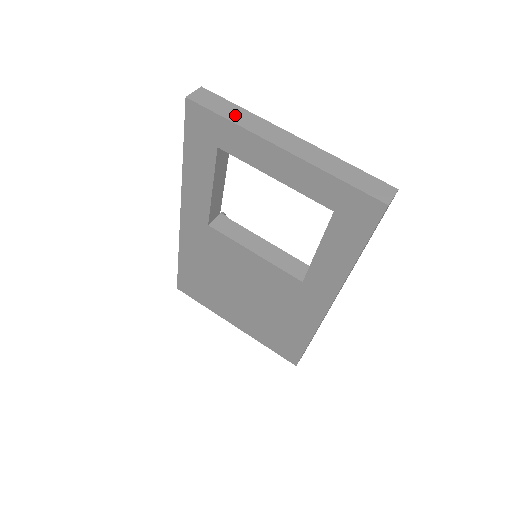
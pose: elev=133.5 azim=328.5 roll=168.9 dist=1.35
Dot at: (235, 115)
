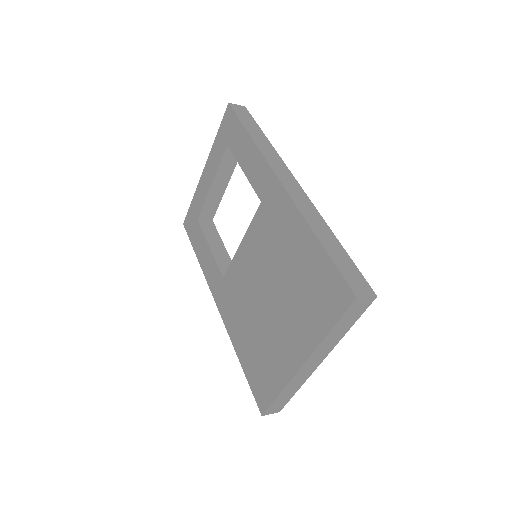
Dot at: occluded
